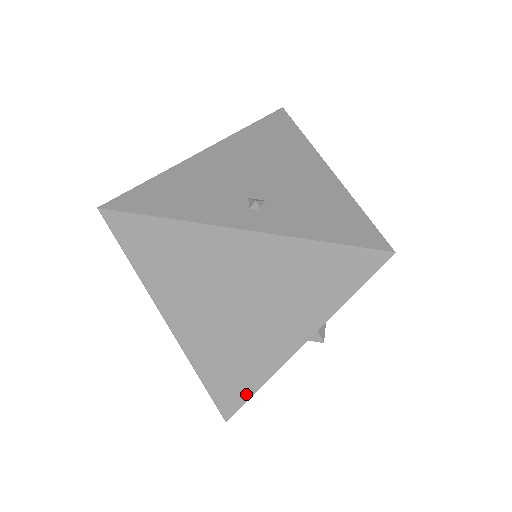
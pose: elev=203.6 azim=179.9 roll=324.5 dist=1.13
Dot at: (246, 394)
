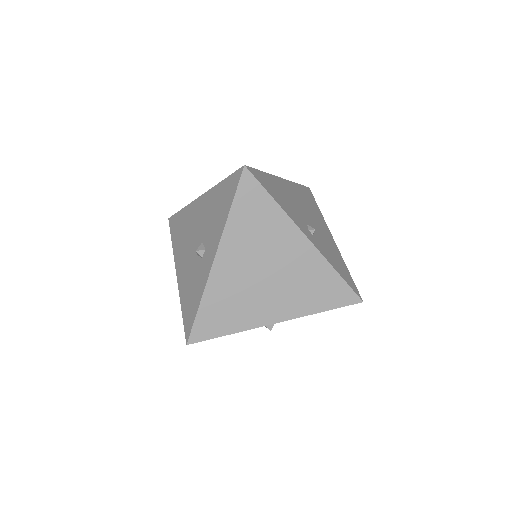
Dot at: (219, 333)
